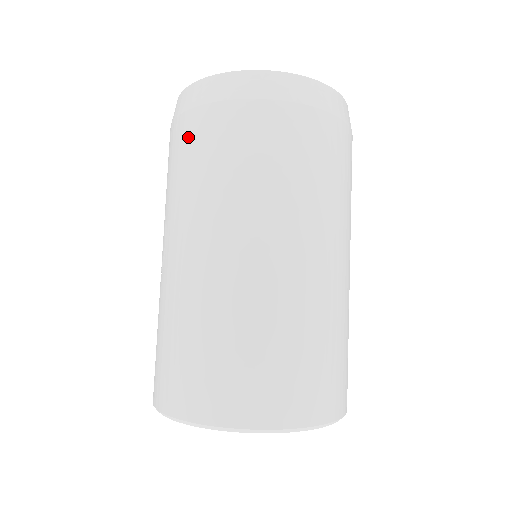
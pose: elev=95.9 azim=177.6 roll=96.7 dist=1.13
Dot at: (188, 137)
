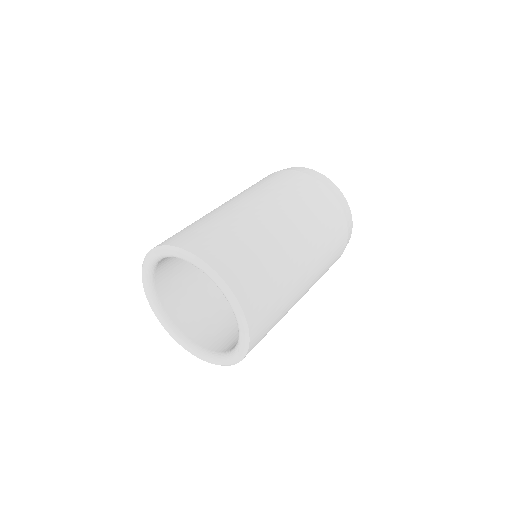
Dot at: occluded
